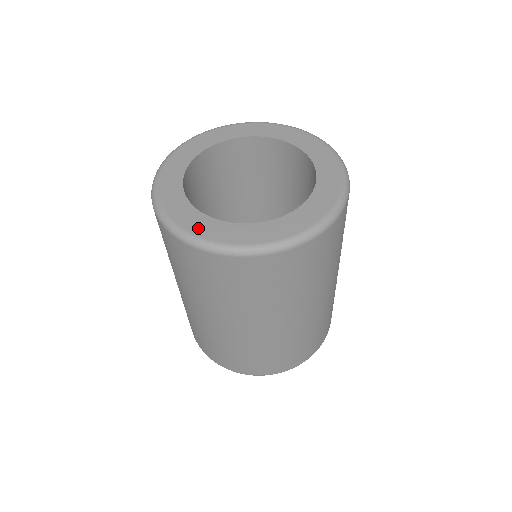
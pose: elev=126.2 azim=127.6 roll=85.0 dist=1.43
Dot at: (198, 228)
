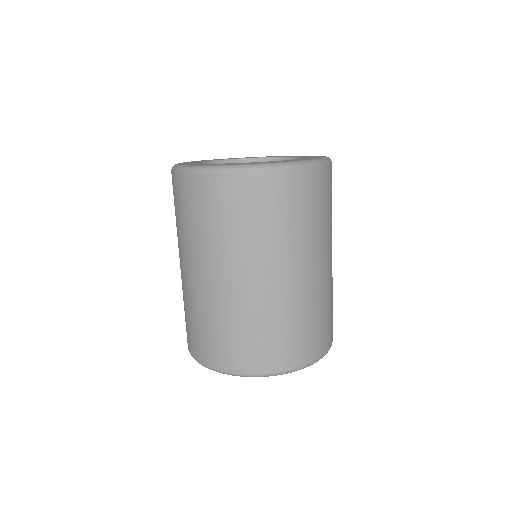
Dot at: (184, 163)
